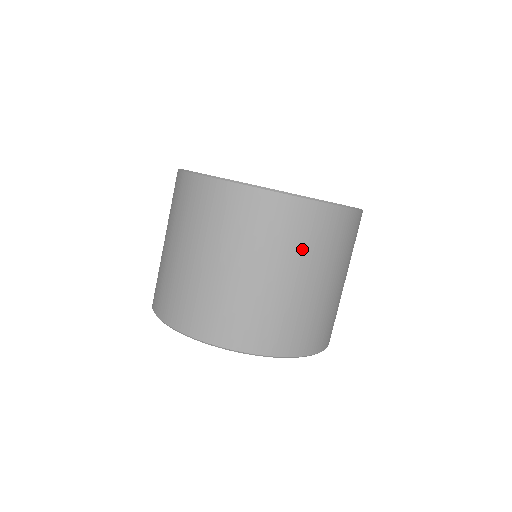
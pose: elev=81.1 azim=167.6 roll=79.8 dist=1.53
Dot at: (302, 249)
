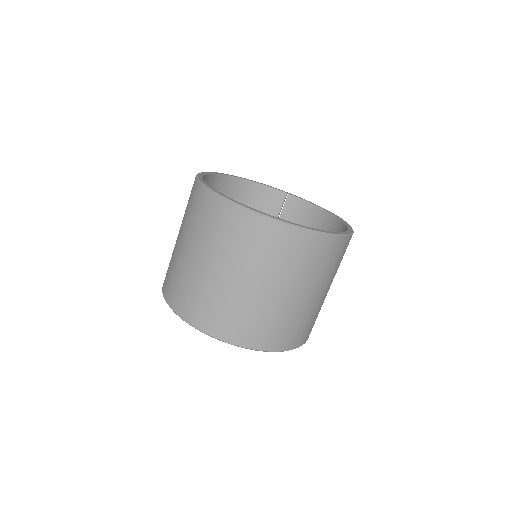
Dot at: (291, 269)
